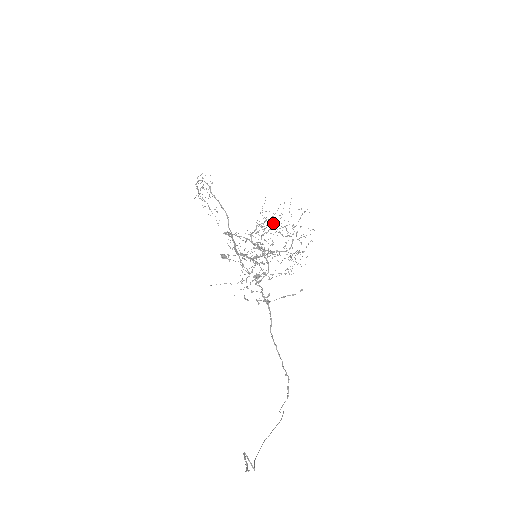
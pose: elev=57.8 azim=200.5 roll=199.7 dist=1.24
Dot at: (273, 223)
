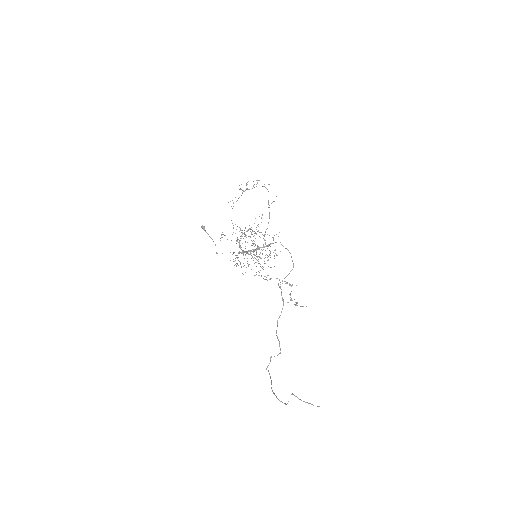
Dot at: occluded
